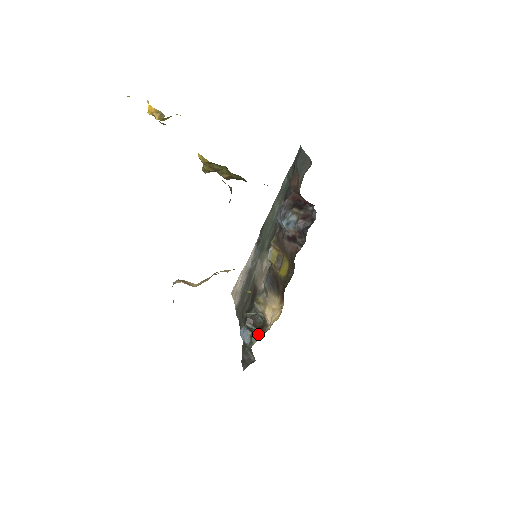
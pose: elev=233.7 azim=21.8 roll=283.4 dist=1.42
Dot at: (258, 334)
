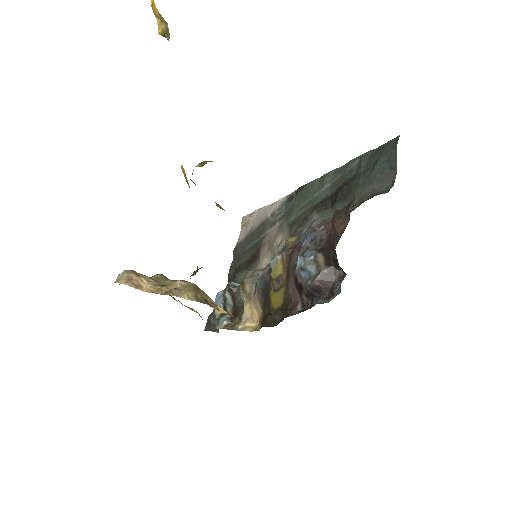
Dot at: (226, 323)
